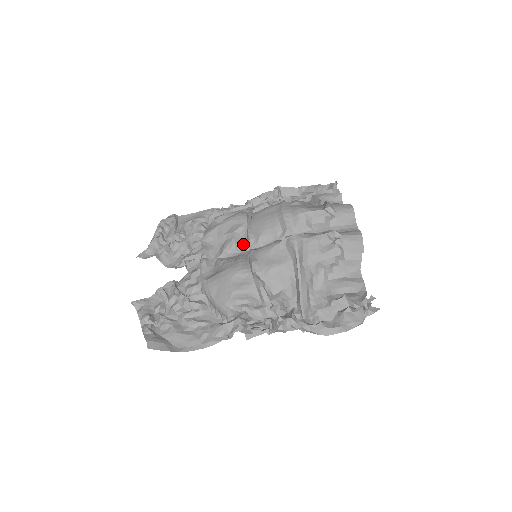
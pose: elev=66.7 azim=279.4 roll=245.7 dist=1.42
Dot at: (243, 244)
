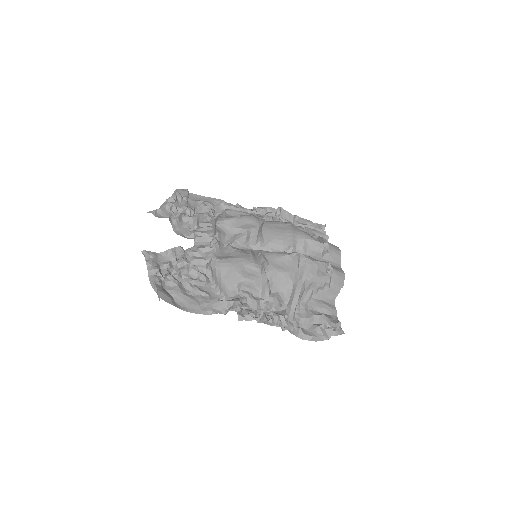
Dot at: (252, 242)
